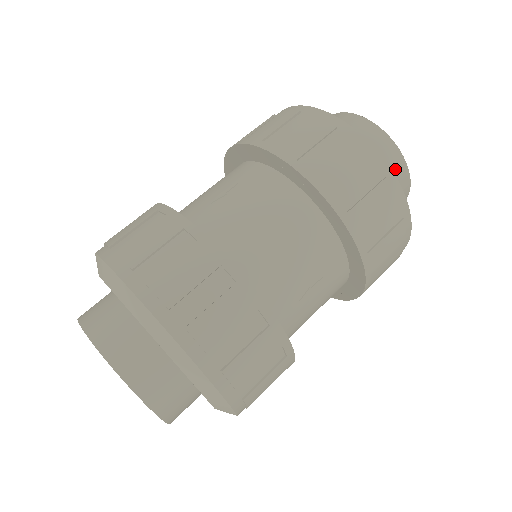
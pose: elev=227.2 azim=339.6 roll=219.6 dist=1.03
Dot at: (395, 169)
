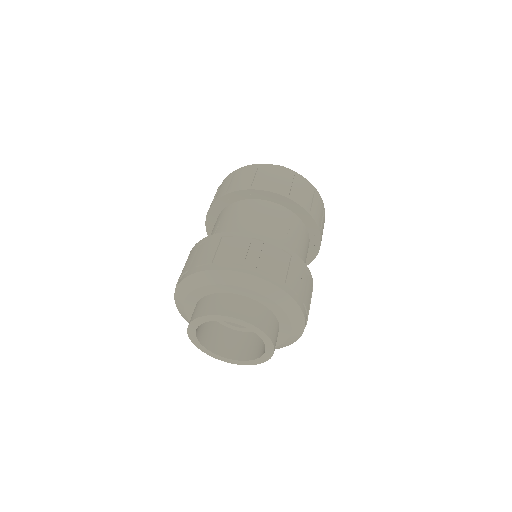
Dot at: occluded
